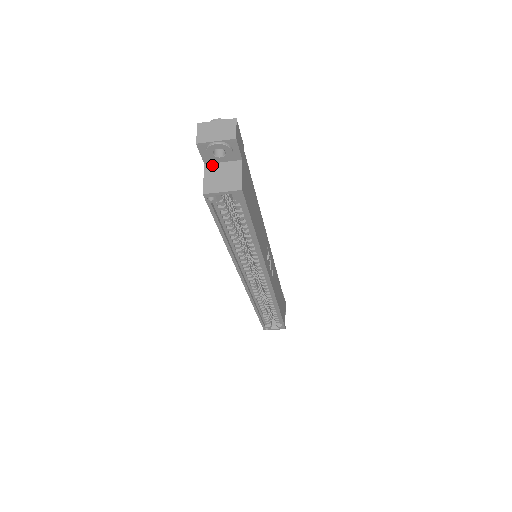
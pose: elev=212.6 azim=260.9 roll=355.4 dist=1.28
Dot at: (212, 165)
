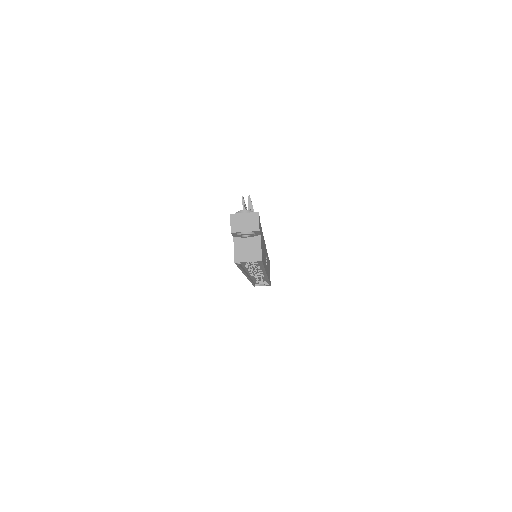
Dot at: (239, 238)
